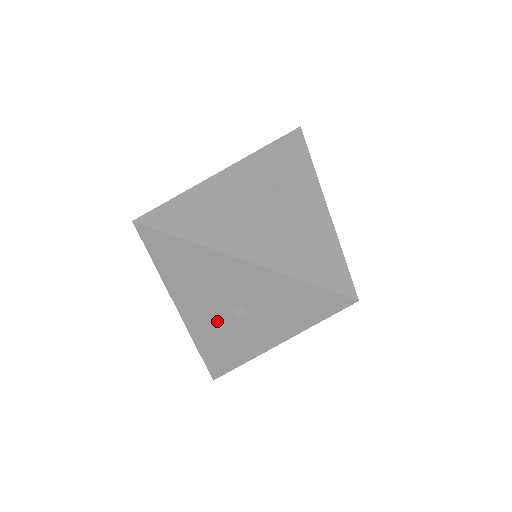
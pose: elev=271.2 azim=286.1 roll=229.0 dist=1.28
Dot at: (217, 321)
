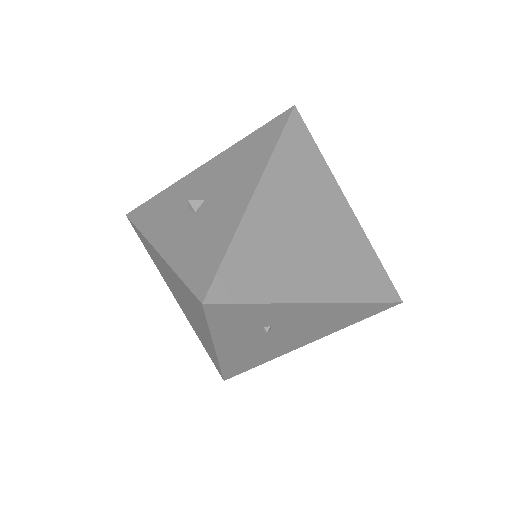
Dot at: occluded
